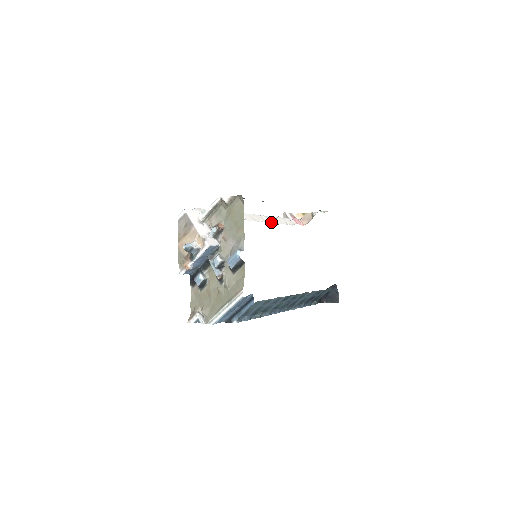
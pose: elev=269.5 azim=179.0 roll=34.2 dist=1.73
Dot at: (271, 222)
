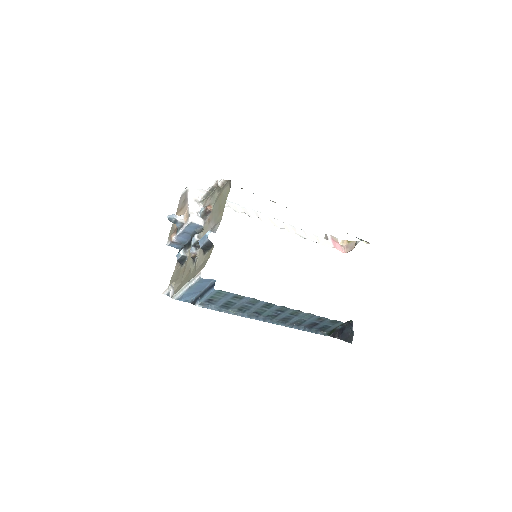
Dot at: (296, 233)
